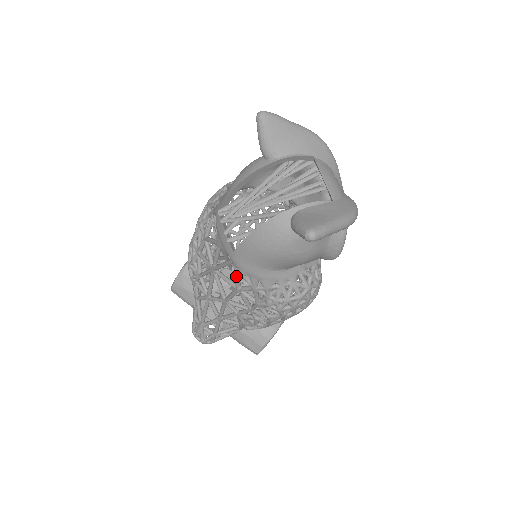
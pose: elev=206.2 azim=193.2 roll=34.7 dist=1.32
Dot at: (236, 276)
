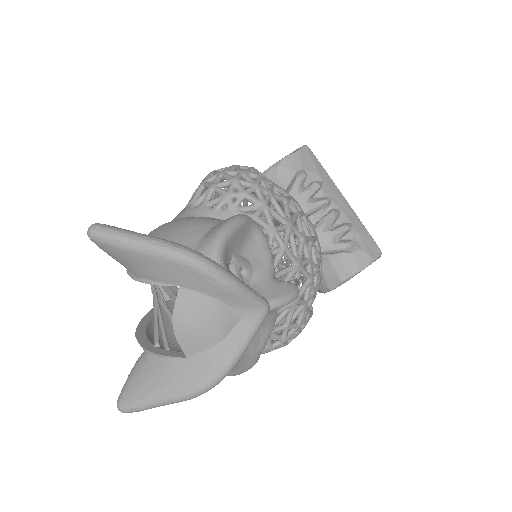
Dot at: occluded
